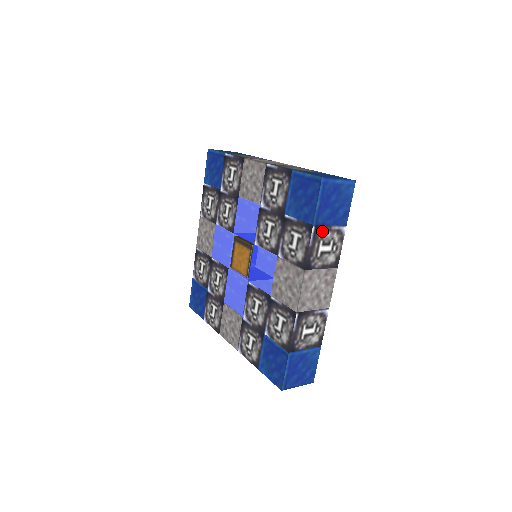
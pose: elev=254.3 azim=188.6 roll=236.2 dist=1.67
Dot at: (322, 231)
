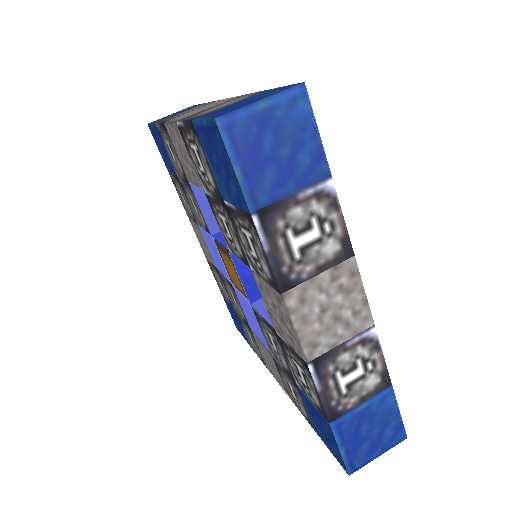
Dot at: (279, 213)
